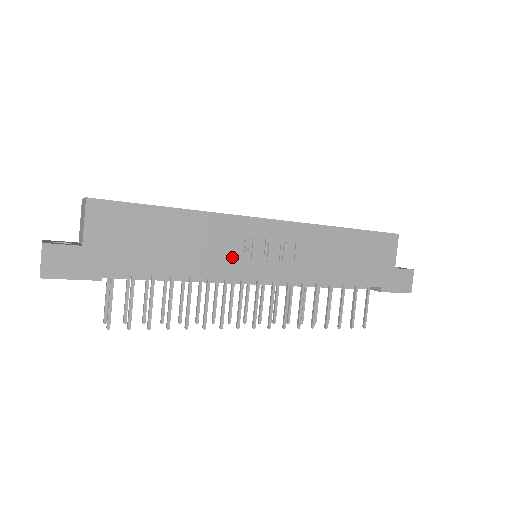
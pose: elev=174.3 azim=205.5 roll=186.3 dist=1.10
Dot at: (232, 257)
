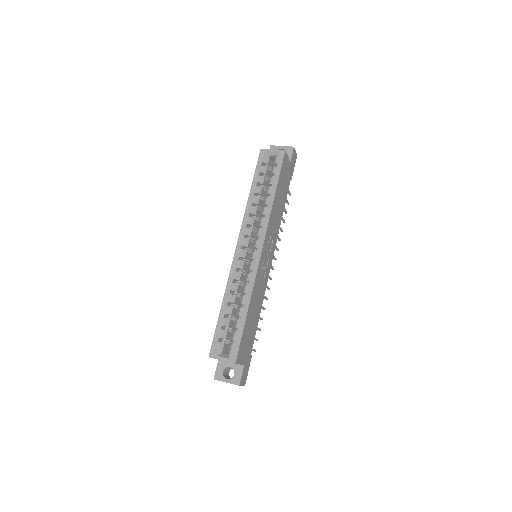
Dot at: (264, 279)
